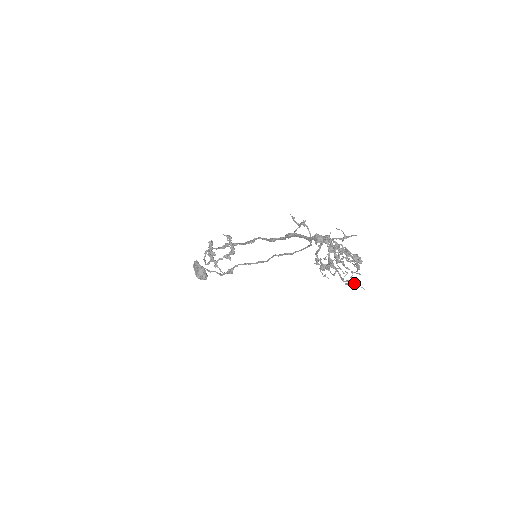
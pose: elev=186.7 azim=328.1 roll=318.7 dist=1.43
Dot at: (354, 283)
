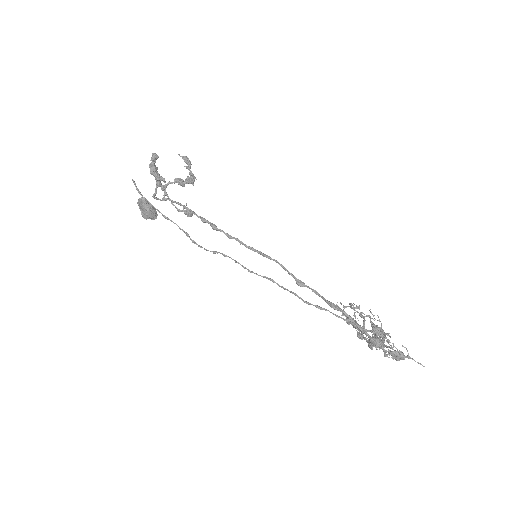
Dot at: occluded
